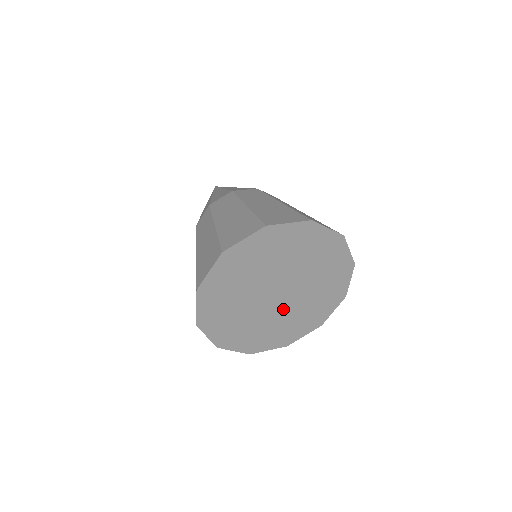
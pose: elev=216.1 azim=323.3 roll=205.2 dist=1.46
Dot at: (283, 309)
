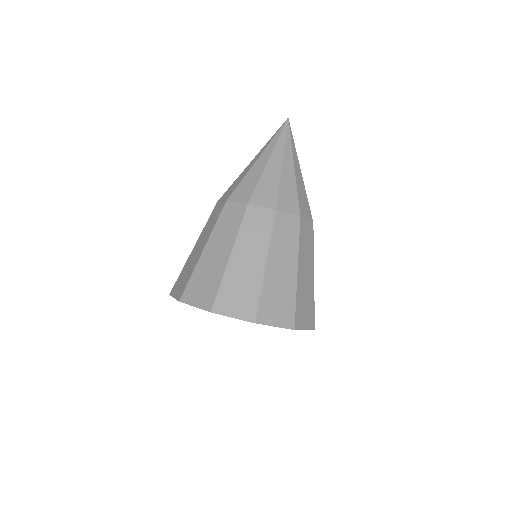
Dot at: occluded
